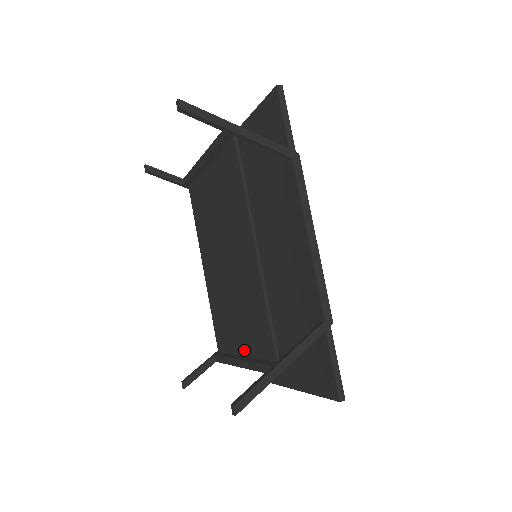
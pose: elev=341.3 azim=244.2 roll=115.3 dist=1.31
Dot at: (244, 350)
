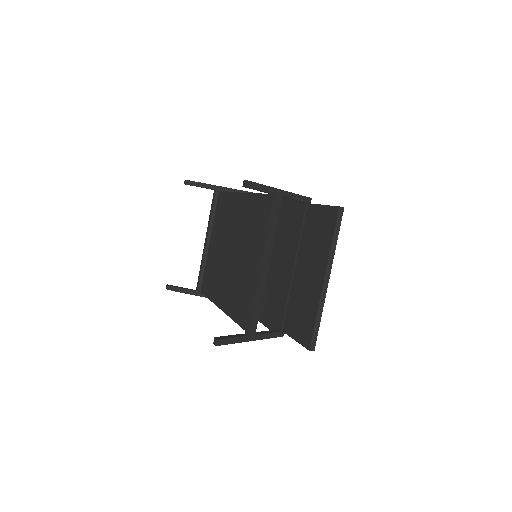
Dot at: occluded
